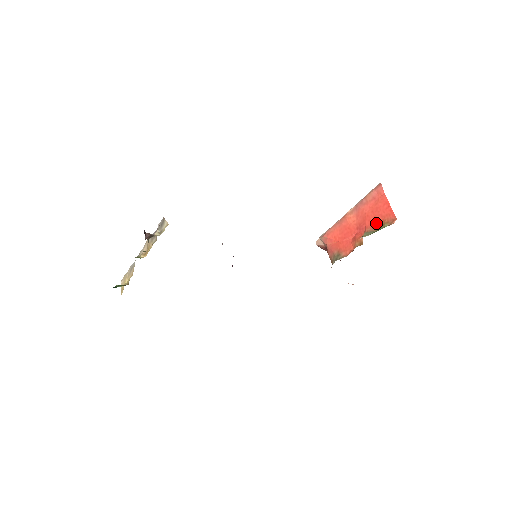
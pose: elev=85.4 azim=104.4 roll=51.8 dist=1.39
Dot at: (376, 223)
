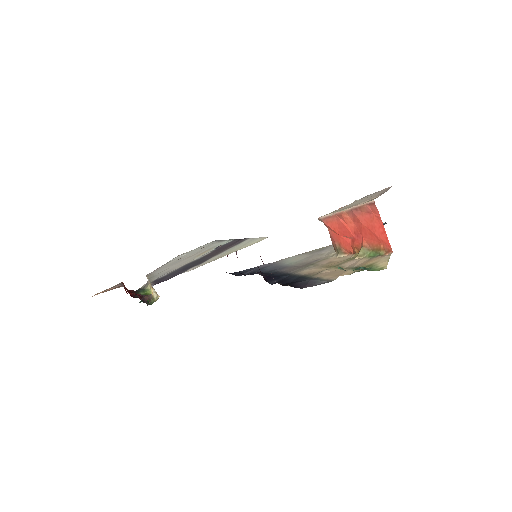
Dot at: (372, 242)
